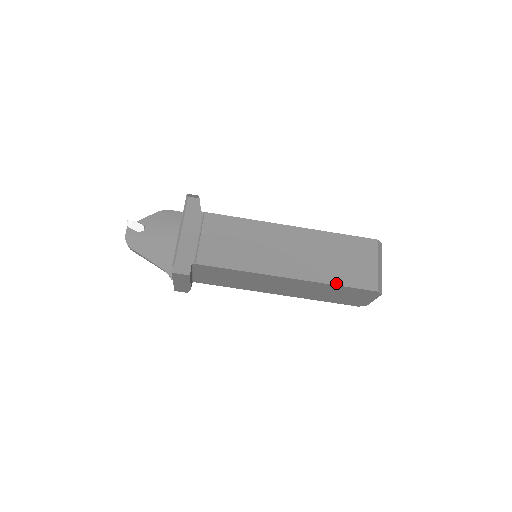
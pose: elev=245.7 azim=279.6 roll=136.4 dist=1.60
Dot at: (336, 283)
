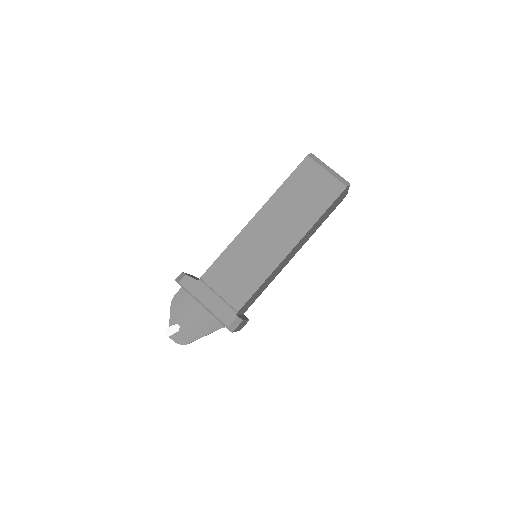
Dot at: (320, 215)
